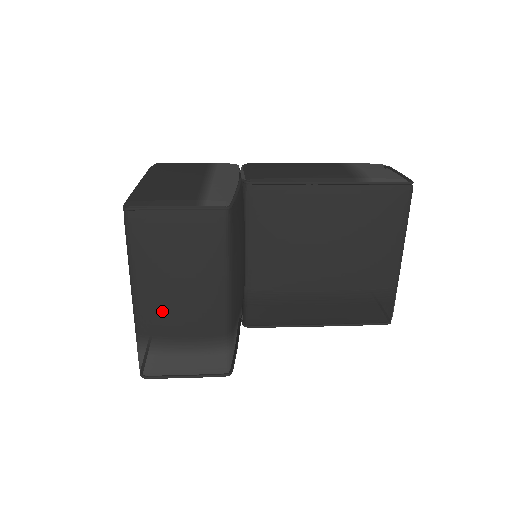
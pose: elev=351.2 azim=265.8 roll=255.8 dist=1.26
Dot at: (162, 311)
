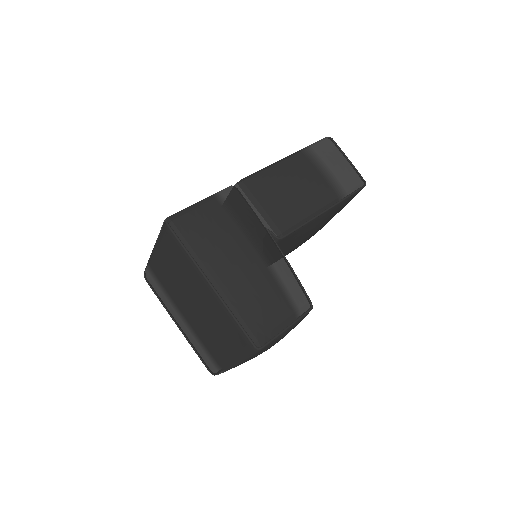
Dot at: occluded
